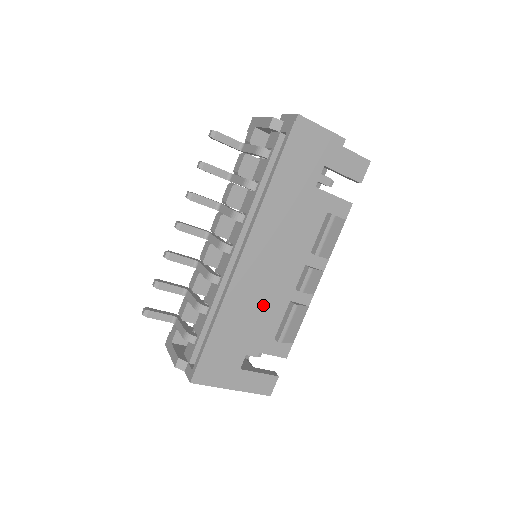
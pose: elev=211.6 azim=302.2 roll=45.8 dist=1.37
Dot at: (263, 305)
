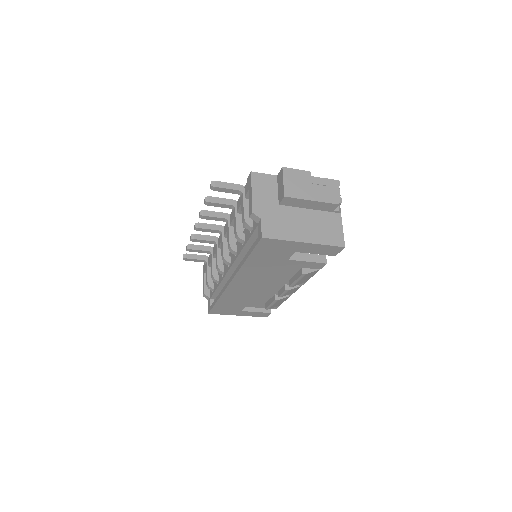
Dot at: (253, 295)
